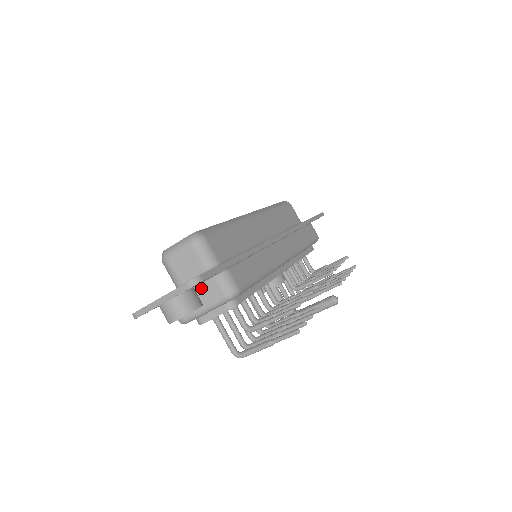
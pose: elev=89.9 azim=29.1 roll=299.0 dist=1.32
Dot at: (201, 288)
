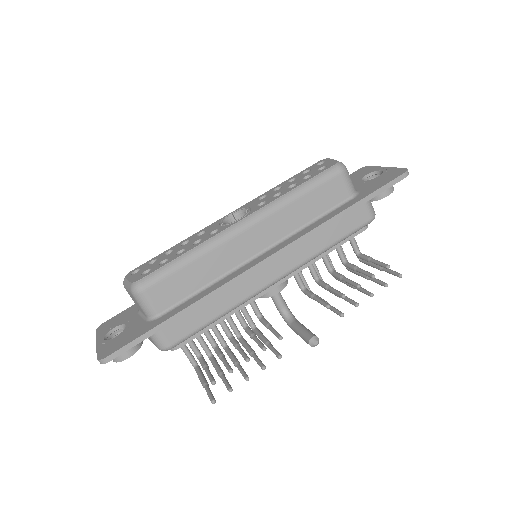
Dot at: occluded
